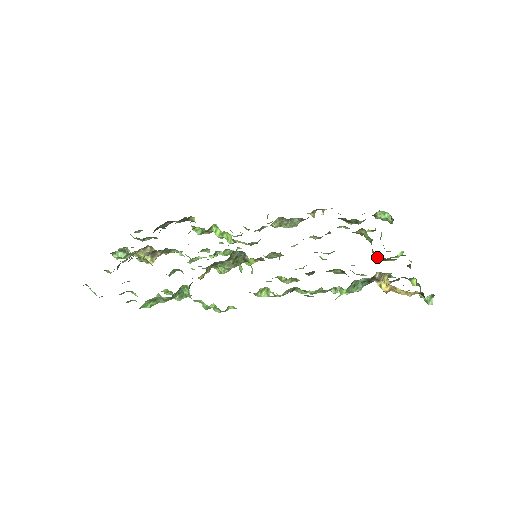
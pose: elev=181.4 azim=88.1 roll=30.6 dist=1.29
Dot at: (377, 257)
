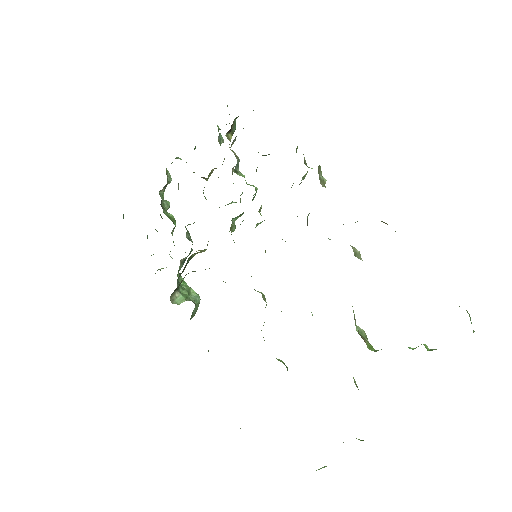
Dot at: occluded
